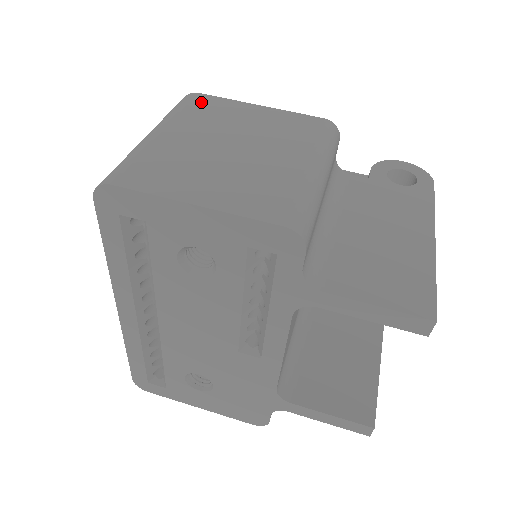
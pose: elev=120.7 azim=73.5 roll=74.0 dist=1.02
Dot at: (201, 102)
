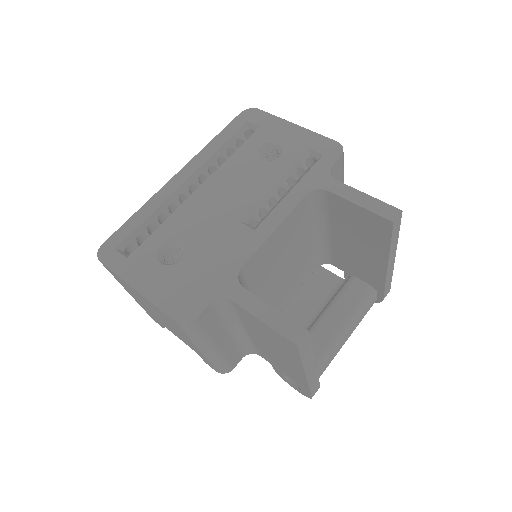
Dot at: occluded
